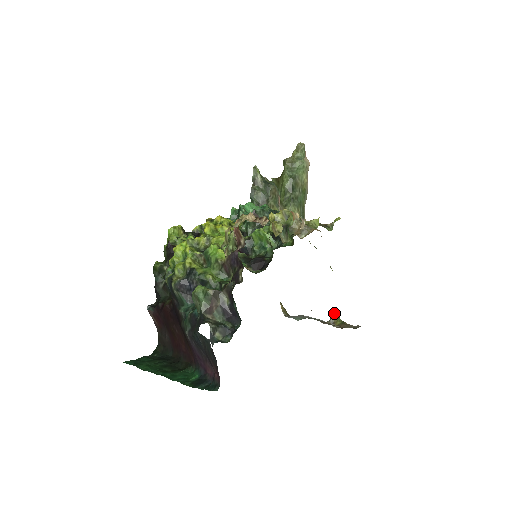
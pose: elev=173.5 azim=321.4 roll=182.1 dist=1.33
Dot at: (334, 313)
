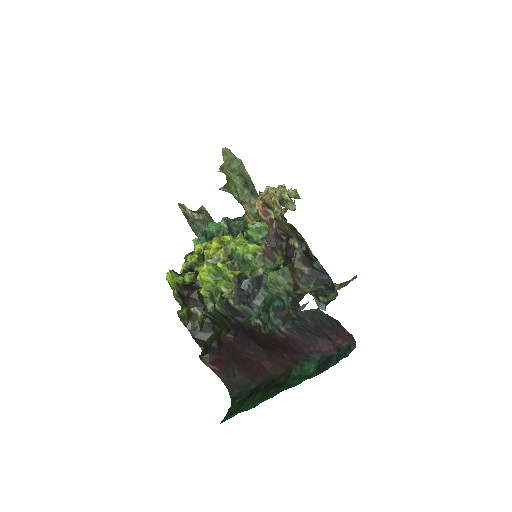
Dot at: occluded
